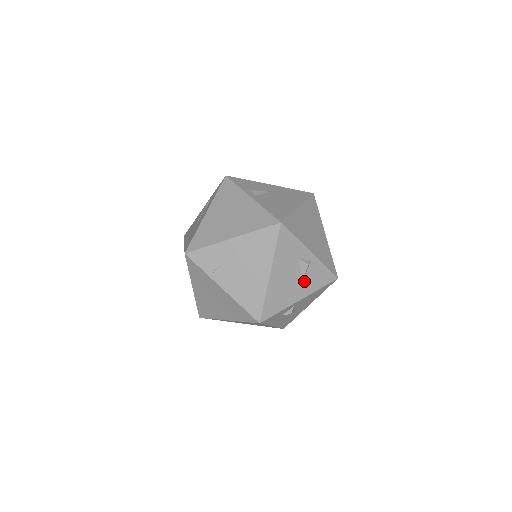
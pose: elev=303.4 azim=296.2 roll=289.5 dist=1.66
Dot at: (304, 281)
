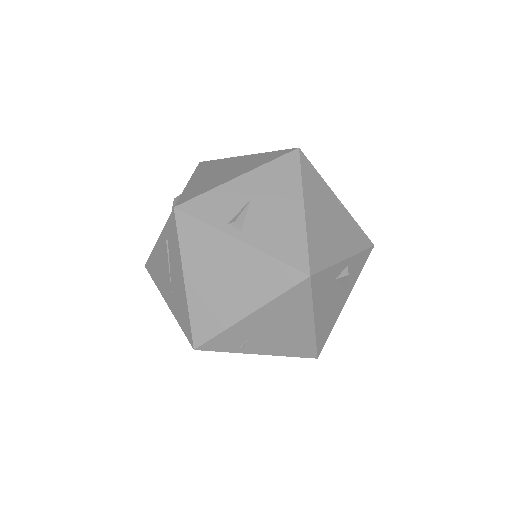
Dot at: (345, 286)
